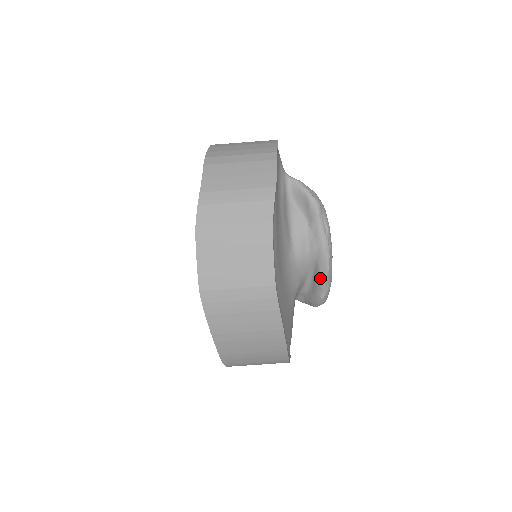
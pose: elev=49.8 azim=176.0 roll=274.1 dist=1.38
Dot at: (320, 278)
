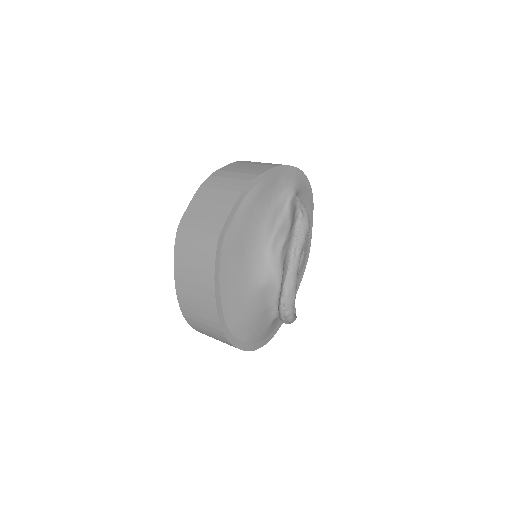
Dot at: (282, 279)
